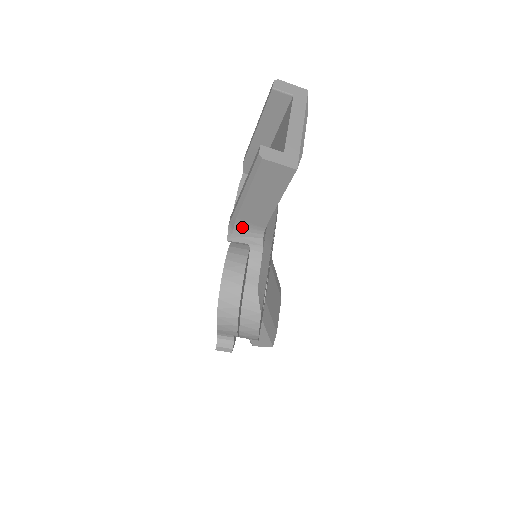
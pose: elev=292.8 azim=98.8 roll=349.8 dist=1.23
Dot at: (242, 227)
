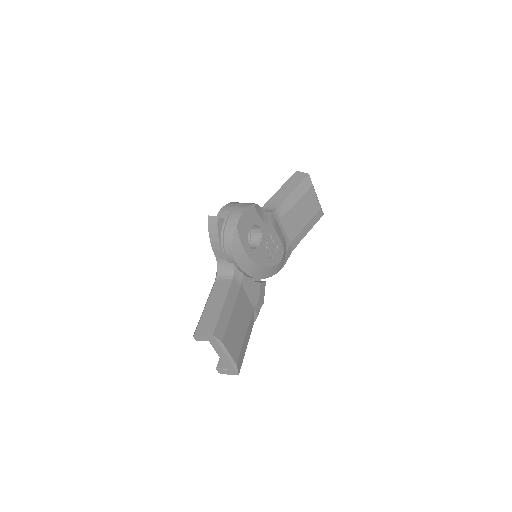
Dot at: (267, 207)
